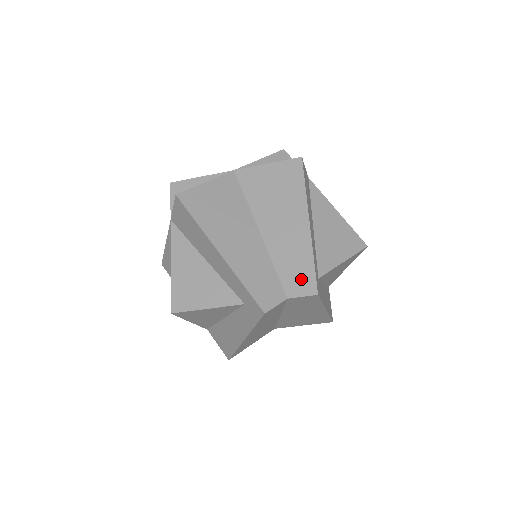
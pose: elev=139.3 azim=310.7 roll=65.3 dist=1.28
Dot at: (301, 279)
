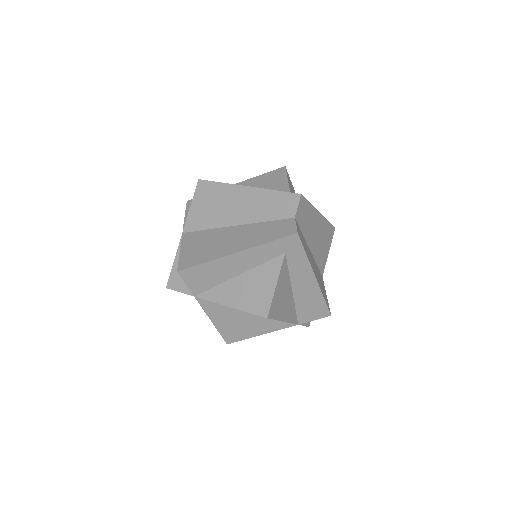
Dot at: (285, 203)
